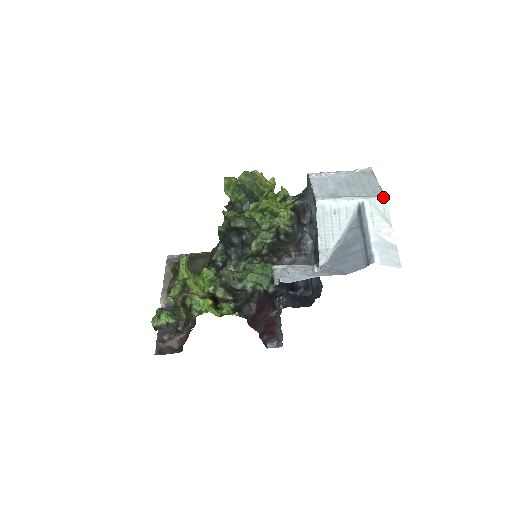
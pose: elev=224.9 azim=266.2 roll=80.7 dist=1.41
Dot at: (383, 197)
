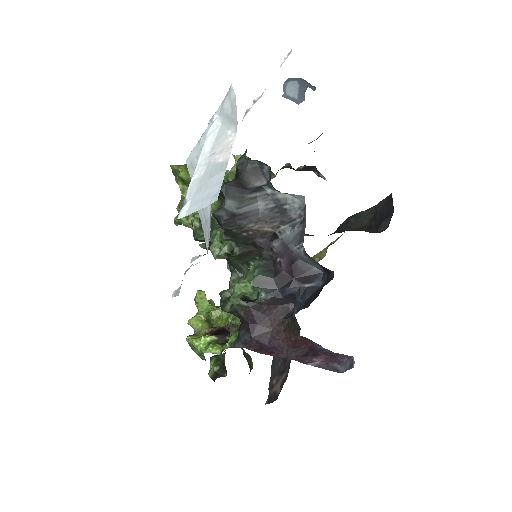
Dot at: occluded
